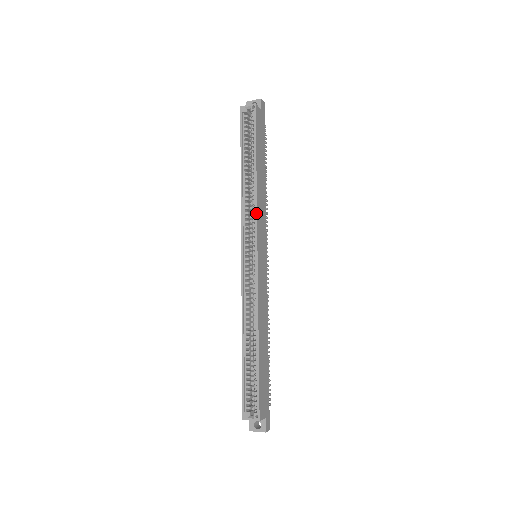
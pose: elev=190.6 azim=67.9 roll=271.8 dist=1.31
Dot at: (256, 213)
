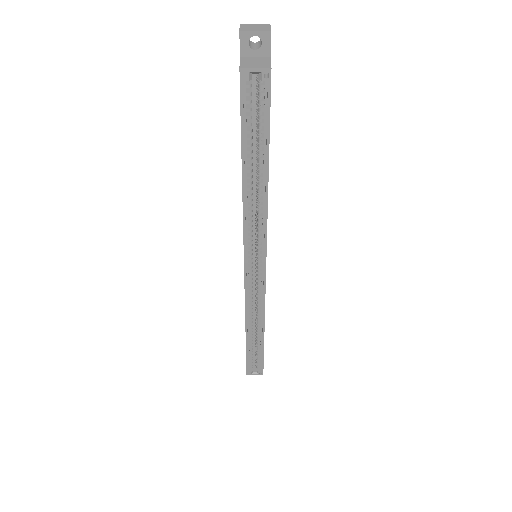
Dot at: (266, 231)
